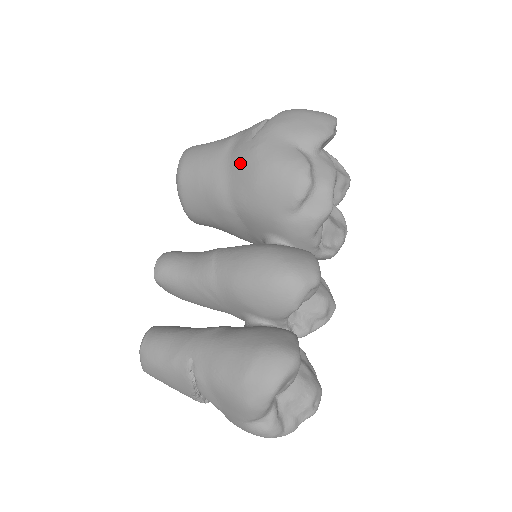
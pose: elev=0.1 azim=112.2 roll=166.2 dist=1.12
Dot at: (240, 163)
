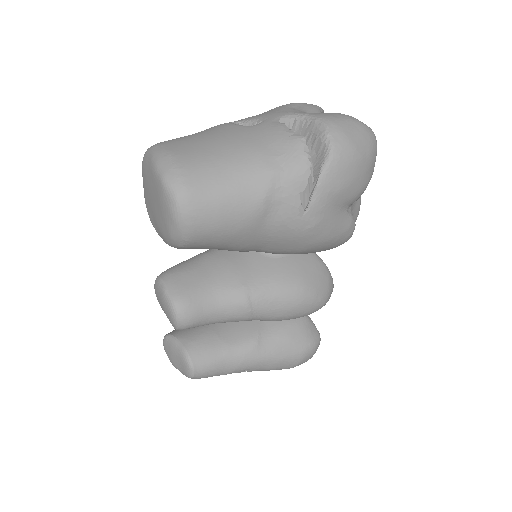
Dot at: (287, 239)
